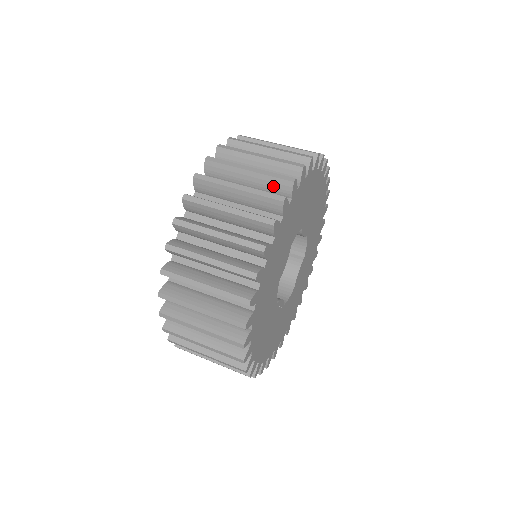
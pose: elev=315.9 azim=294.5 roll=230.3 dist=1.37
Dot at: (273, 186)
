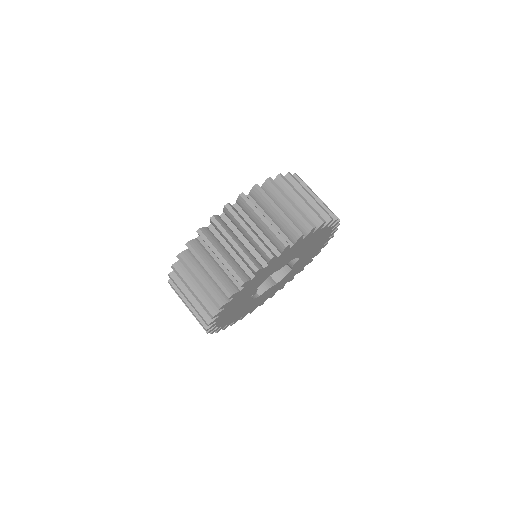
Dot at: occluded
